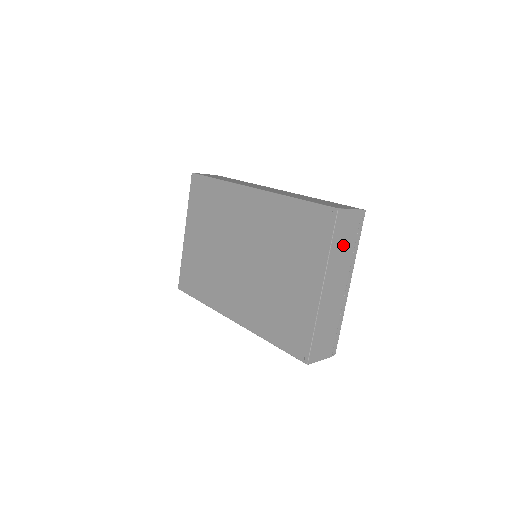
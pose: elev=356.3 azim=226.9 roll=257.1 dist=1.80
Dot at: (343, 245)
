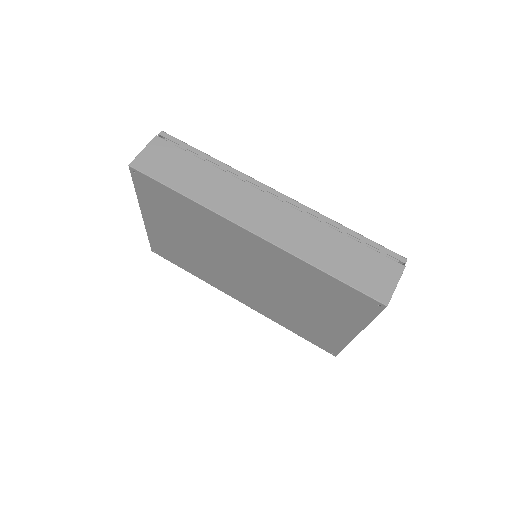
Dot at: occluded
